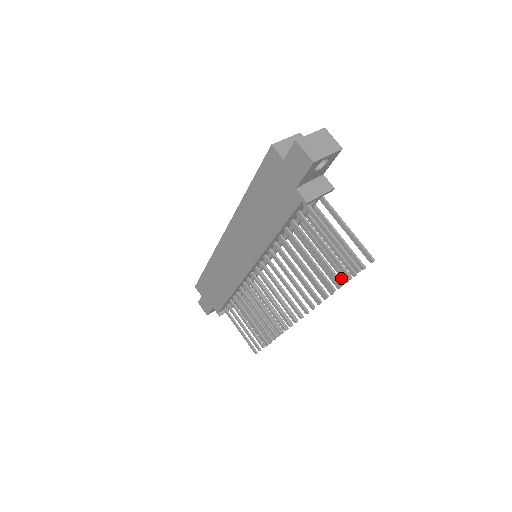
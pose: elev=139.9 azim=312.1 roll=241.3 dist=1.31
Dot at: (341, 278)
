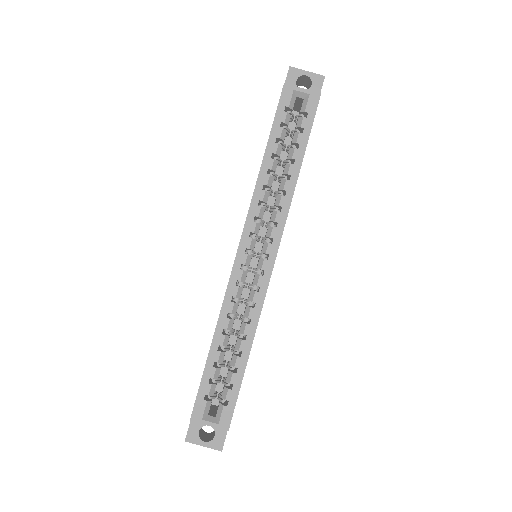
Dot at: occluded
